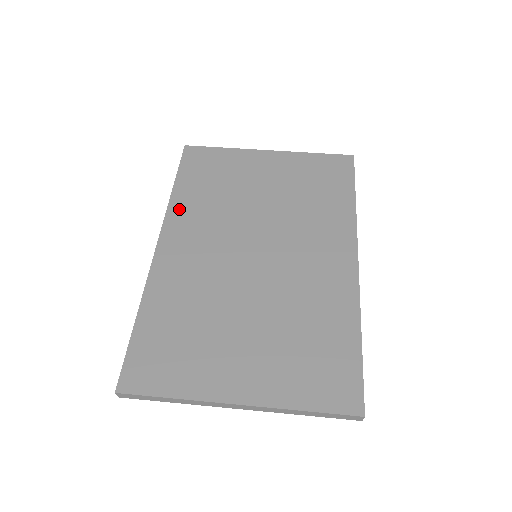
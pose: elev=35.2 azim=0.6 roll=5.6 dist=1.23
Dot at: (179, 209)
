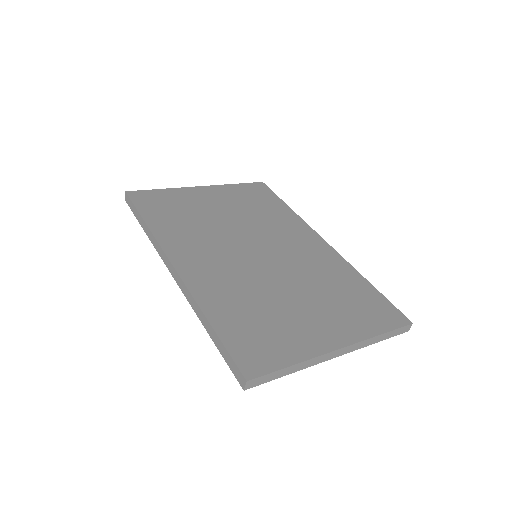
Dot at: (167, 236)
